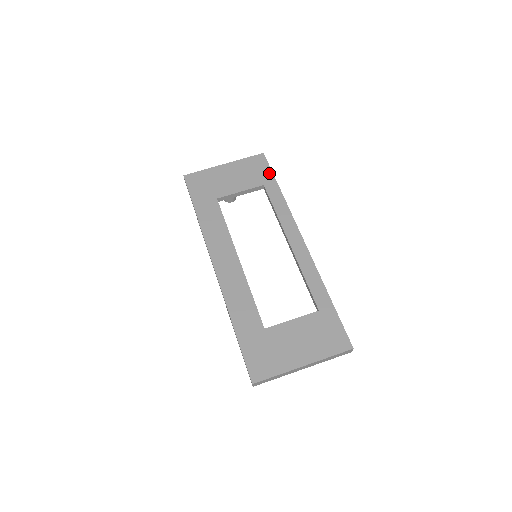
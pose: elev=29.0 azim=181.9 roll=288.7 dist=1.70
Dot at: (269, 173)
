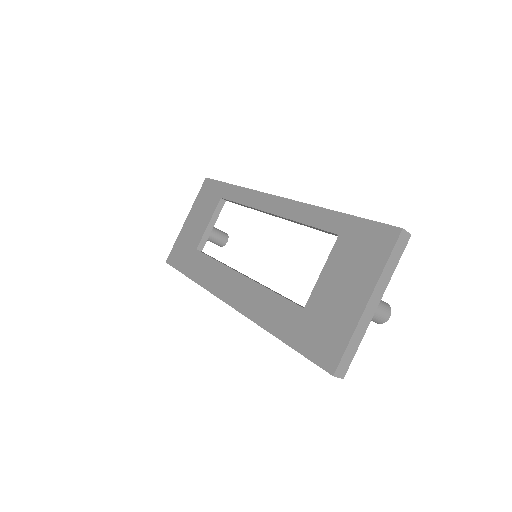
Dot at: (219, 185)
